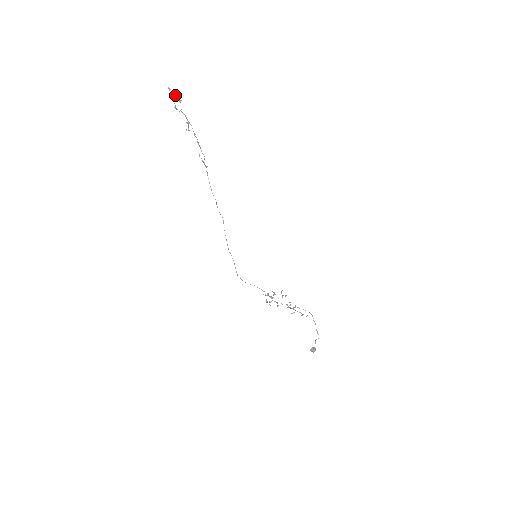
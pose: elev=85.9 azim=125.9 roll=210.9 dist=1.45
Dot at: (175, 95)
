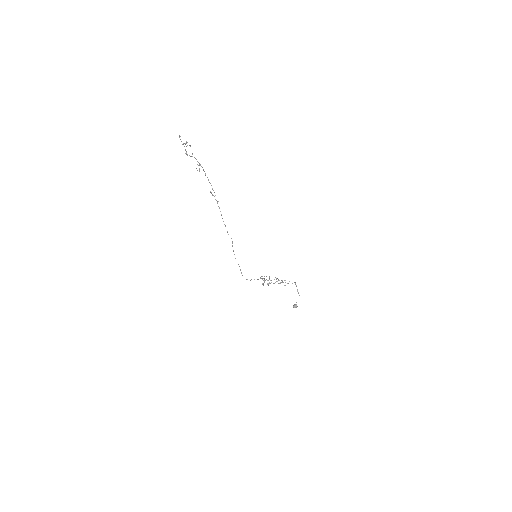
Dot at: (186, 142)
